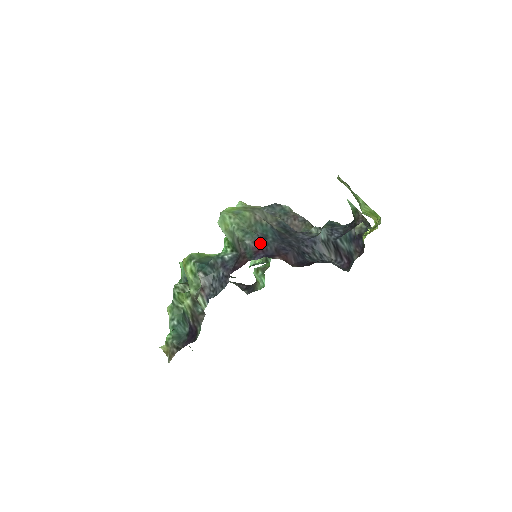
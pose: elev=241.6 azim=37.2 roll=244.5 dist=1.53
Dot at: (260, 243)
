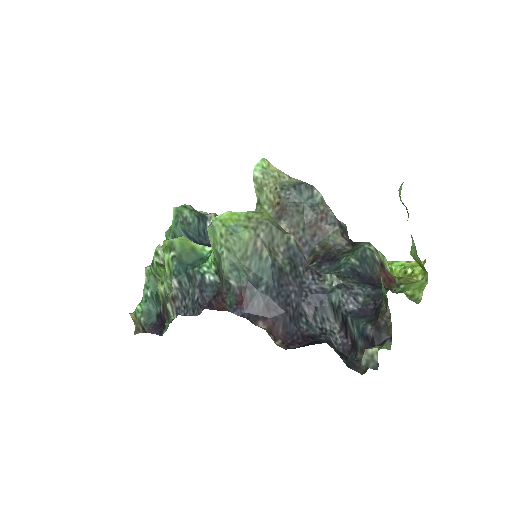
Dot at: (247, 292)
